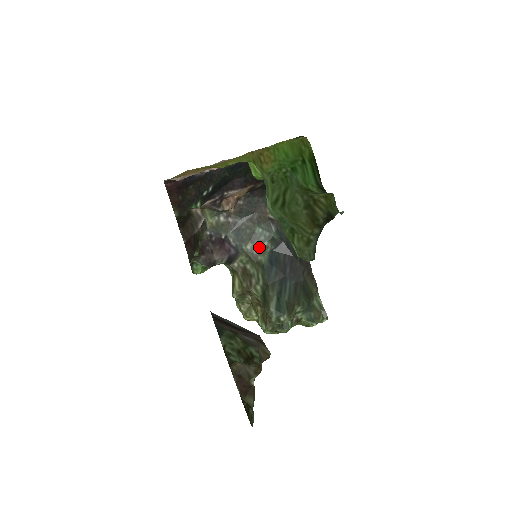
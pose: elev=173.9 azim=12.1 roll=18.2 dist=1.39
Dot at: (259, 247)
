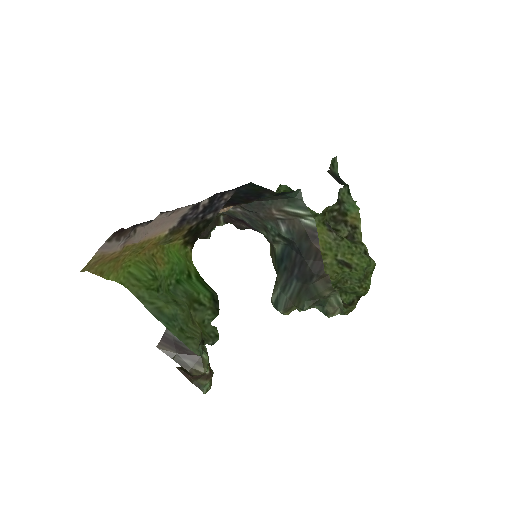
Dot at: (272, 238)
